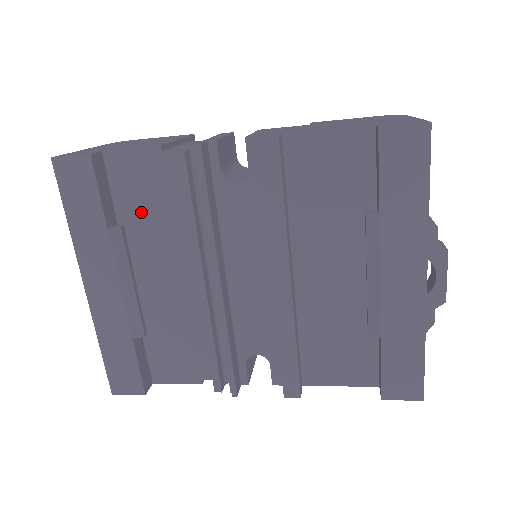
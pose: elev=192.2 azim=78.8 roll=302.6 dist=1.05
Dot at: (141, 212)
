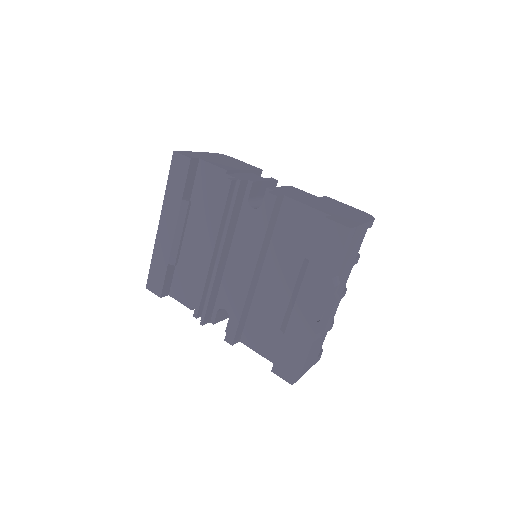
Dot at: (203, 199)
